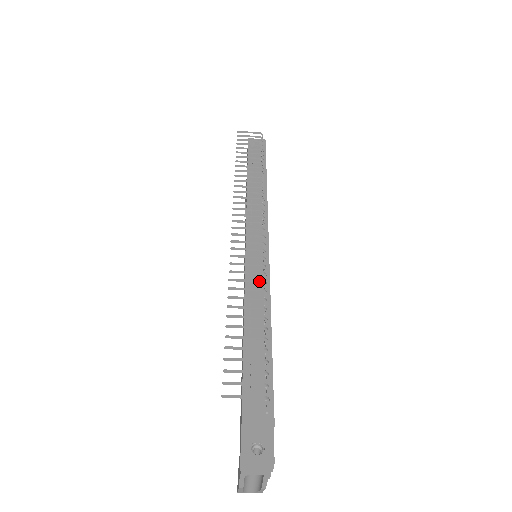
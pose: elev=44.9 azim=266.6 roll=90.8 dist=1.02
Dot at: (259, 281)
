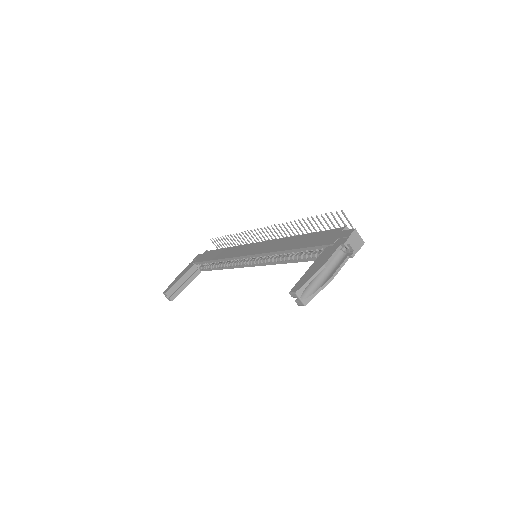
Dot at: occluded
